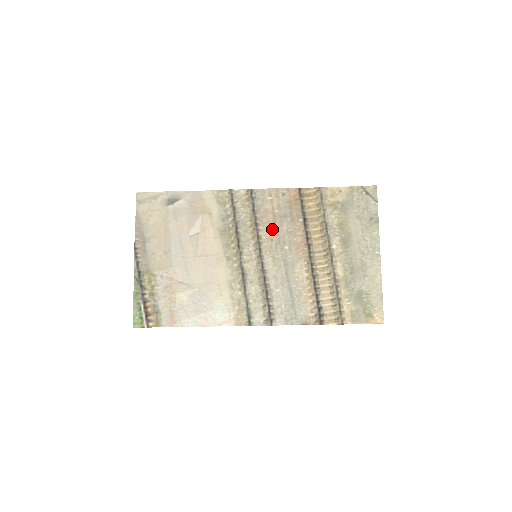
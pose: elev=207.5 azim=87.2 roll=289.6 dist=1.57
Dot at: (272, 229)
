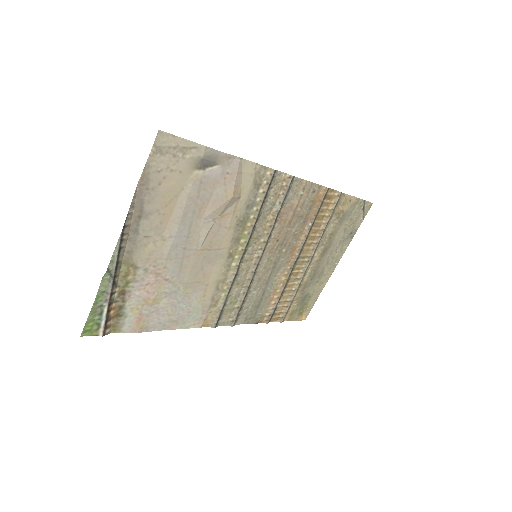
Dot at: (284, 229)
